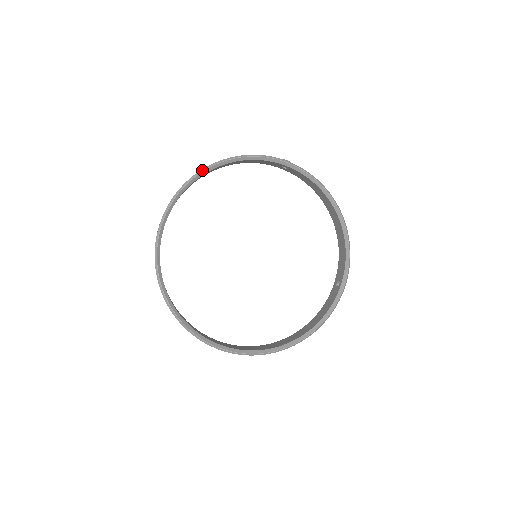
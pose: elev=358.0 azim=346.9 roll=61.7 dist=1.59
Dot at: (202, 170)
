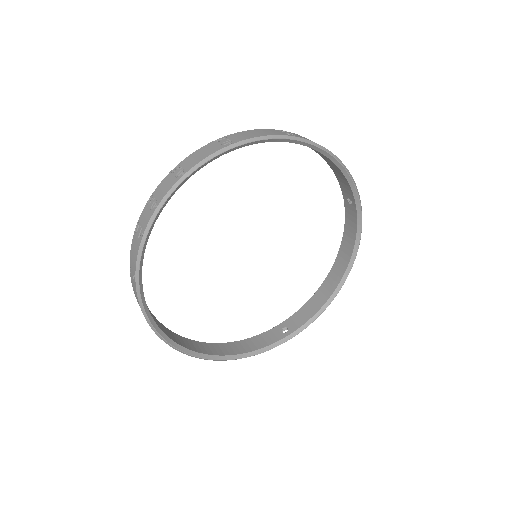
Dot at: (303, 139)
